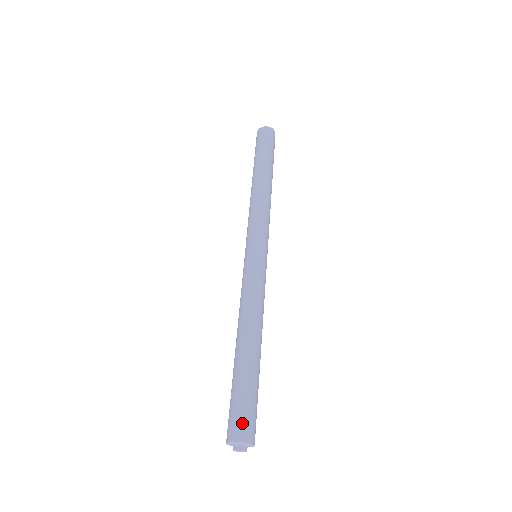
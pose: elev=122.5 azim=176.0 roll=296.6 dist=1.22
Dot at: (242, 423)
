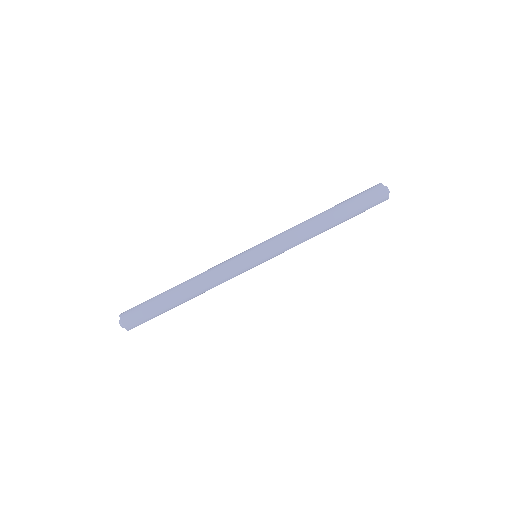
Dot at: (135, 322)
